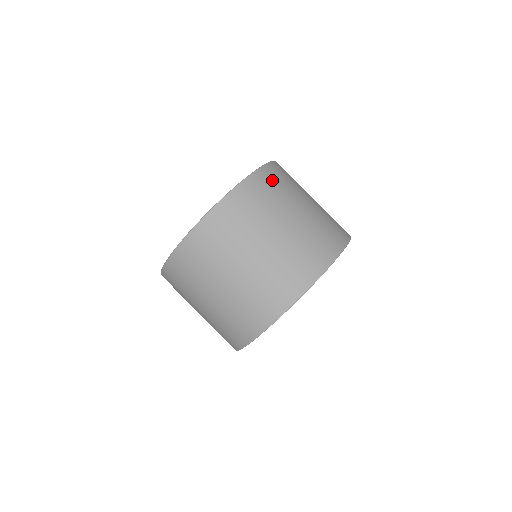
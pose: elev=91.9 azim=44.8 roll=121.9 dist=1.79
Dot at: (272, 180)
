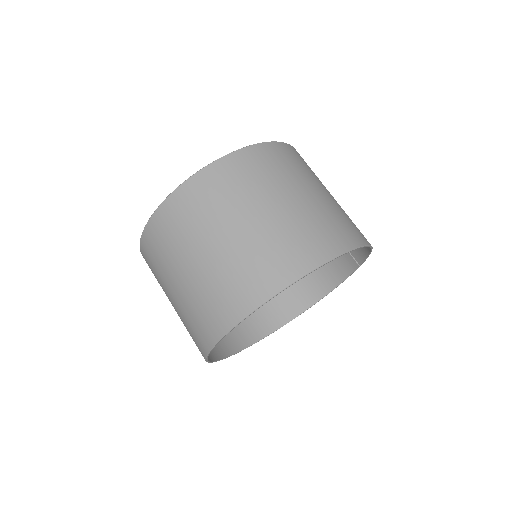
Dot at: (230, 175)
